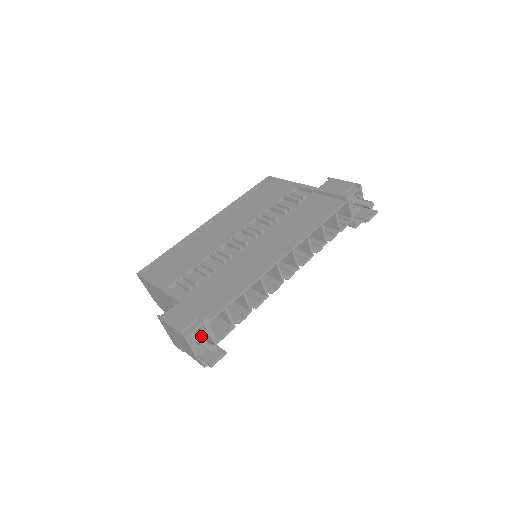
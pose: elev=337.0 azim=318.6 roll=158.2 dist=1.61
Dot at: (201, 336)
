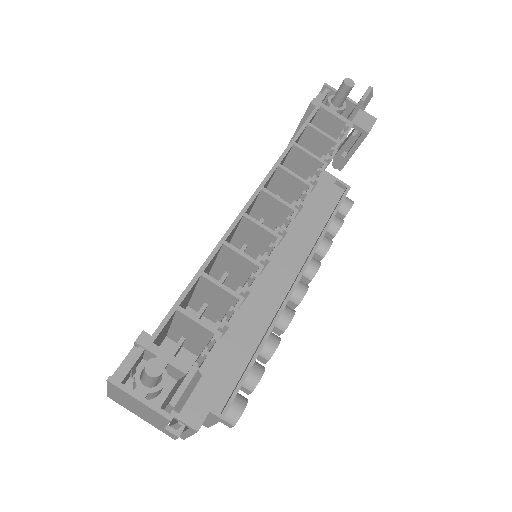
Dot at: occluded
